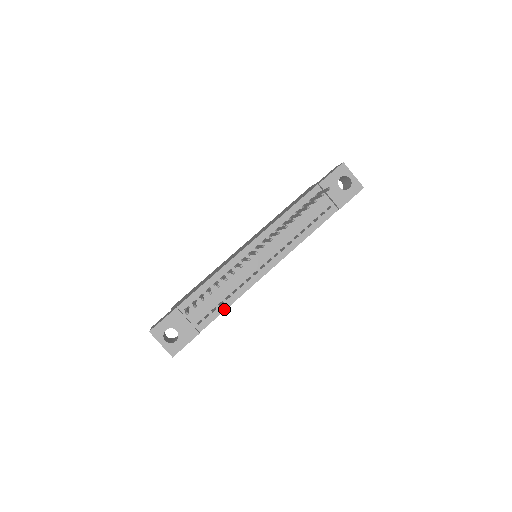
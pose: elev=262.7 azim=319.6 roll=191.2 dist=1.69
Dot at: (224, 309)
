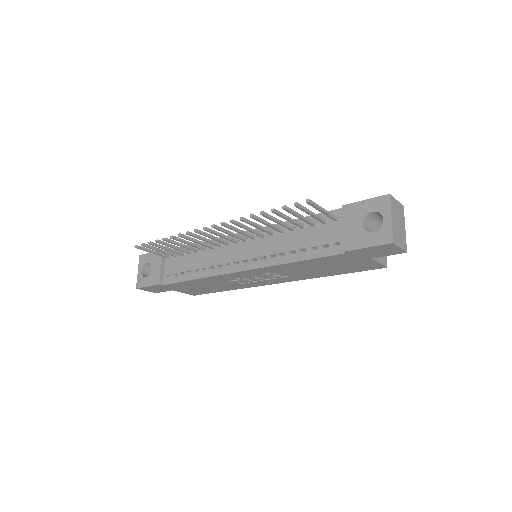
Dot at: (188, 279)
